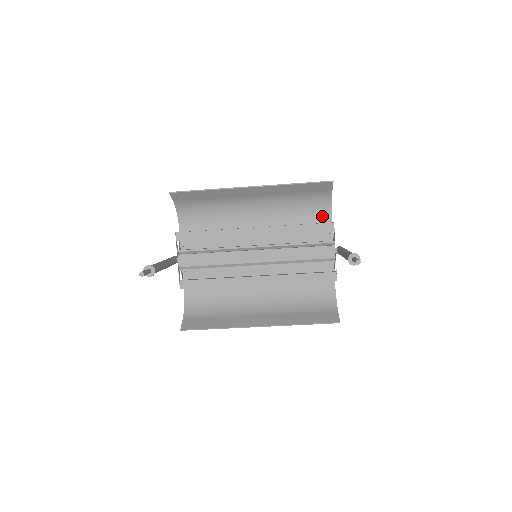
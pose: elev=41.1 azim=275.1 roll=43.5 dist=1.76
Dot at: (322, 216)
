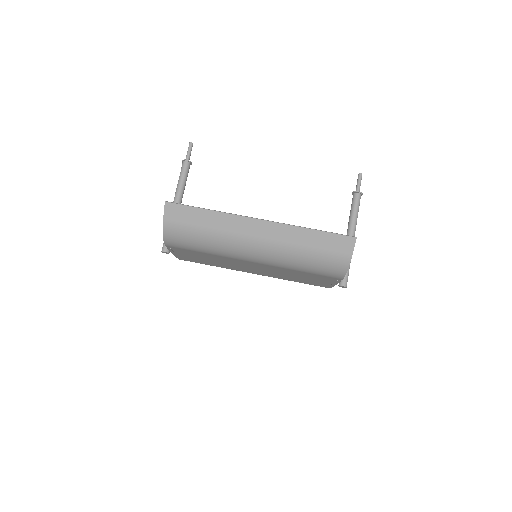
Dot at: occluded
